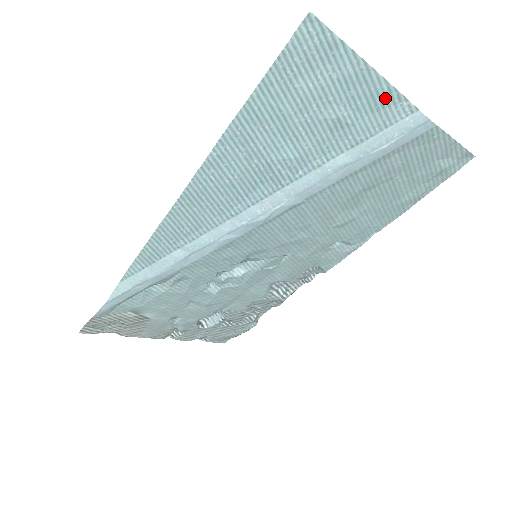
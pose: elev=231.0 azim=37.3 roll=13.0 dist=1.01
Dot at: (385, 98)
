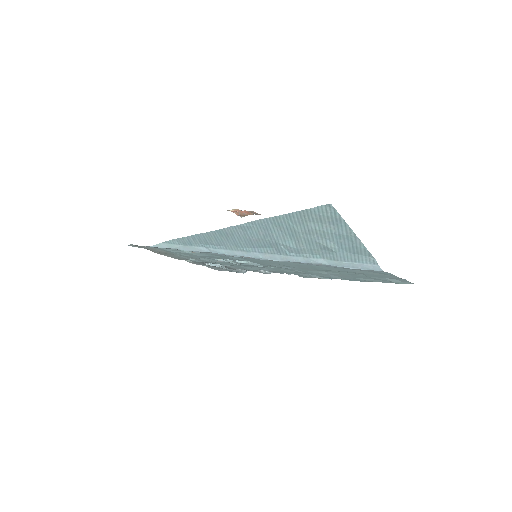
Dot at: (361, 251)
